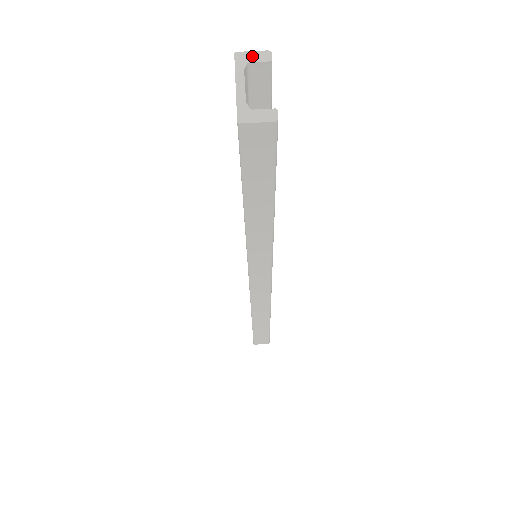
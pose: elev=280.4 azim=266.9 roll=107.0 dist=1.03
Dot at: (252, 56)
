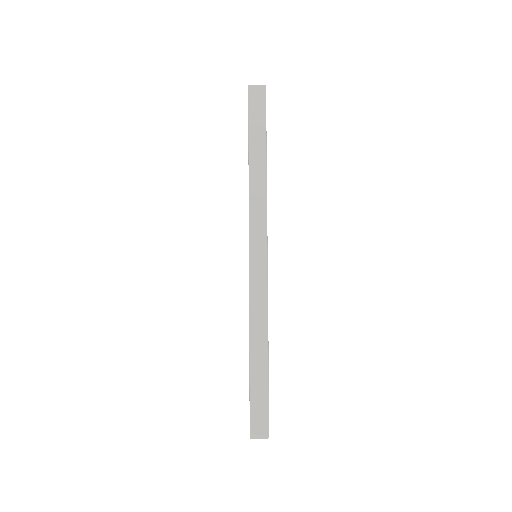
Dot at: (259, 438)
